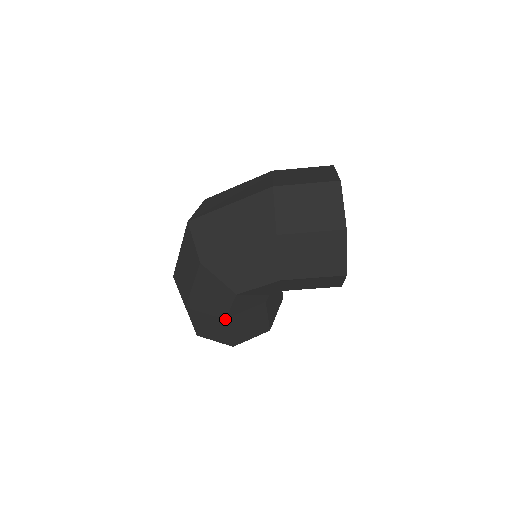
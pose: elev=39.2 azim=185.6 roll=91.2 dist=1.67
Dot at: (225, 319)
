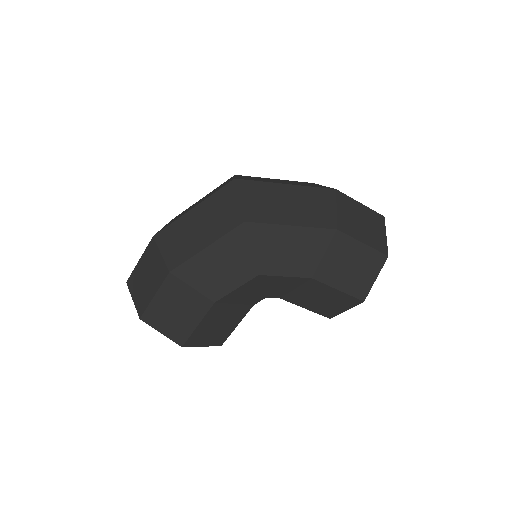
Dot at: (214, 303)
